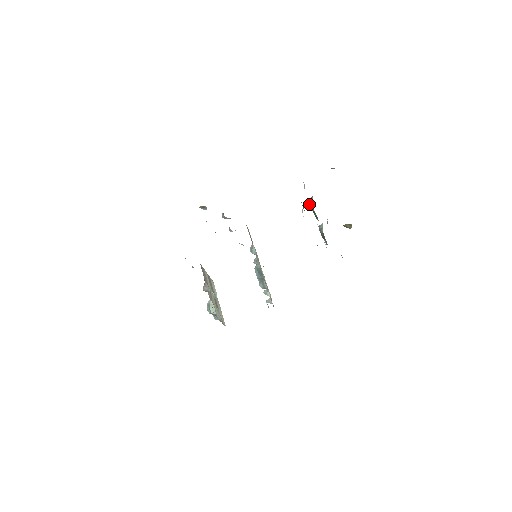
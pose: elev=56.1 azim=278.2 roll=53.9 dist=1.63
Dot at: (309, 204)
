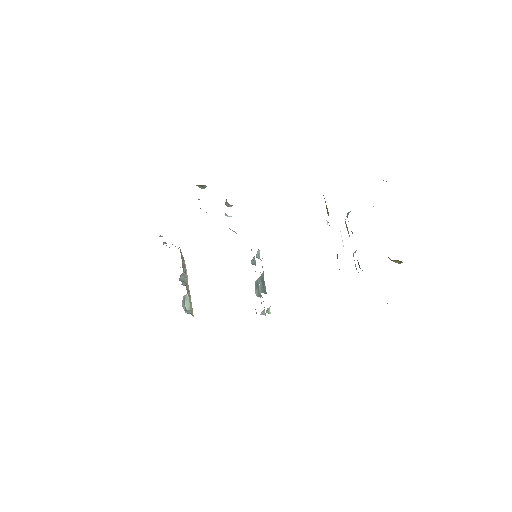
Dot at: occluded
